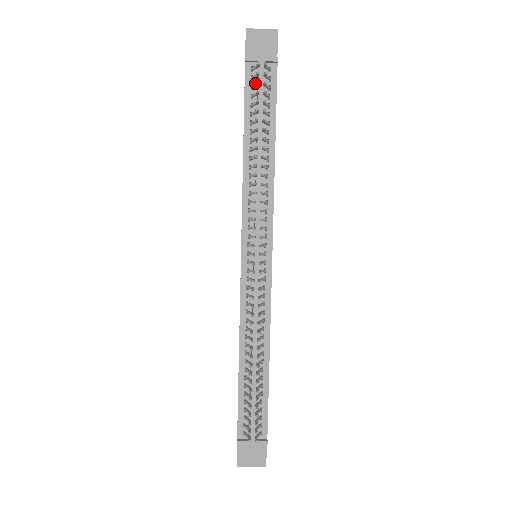
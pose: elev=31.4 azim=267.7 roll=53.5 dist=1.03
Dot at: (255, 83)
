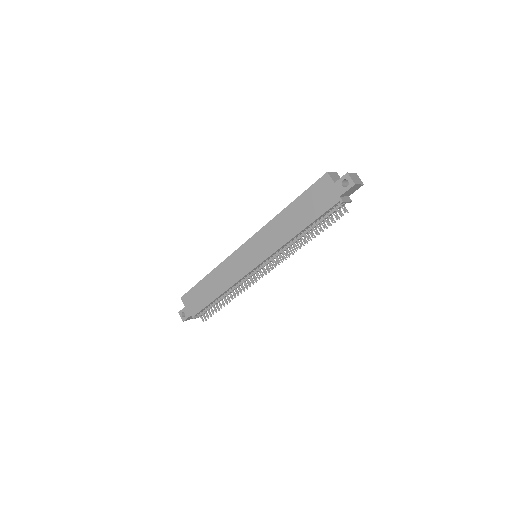
Dot at: (333, 209)
